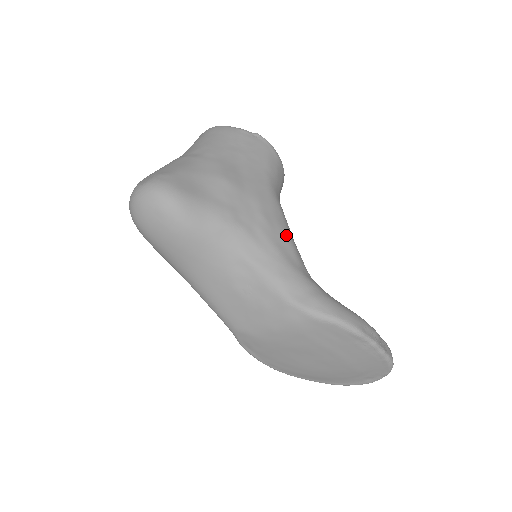
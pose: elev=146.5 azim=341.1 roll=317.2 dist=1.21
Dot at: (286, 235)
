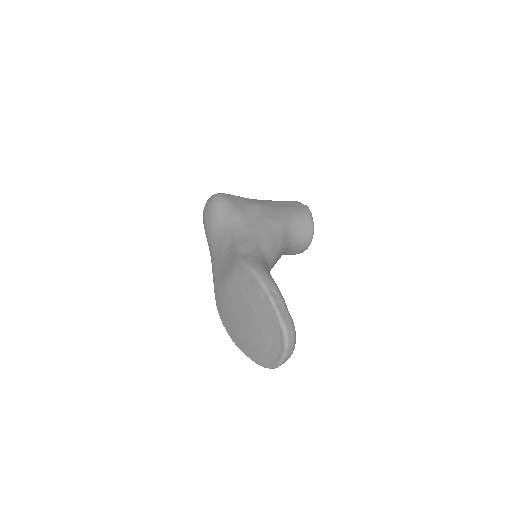
Dot at: (269, 236)
